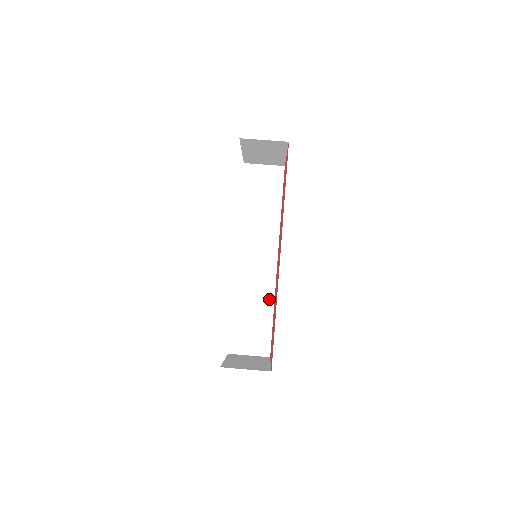
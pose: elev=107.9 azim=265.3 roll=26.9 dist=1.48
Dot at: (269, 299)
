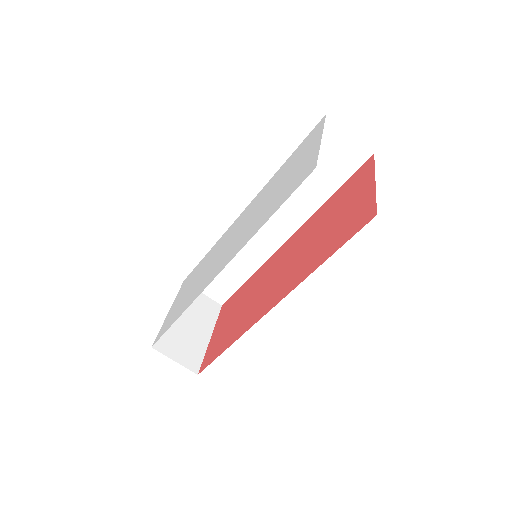
Dot at: (252, 266)
